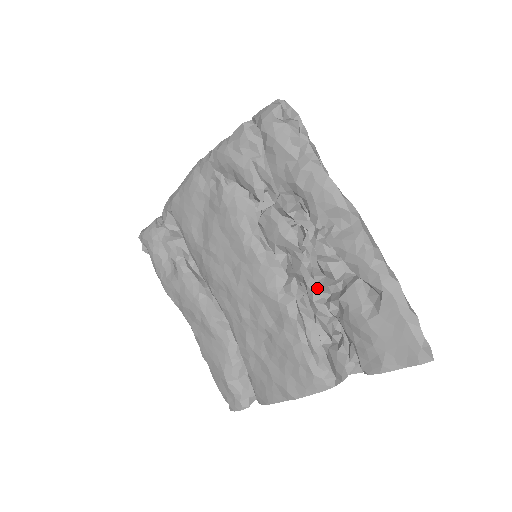
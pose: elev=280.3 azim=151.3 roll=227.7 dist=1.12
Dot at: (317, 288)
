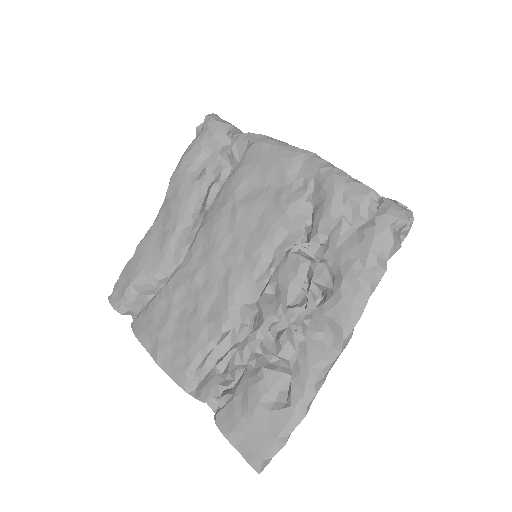
Dot at: (261, 340)
